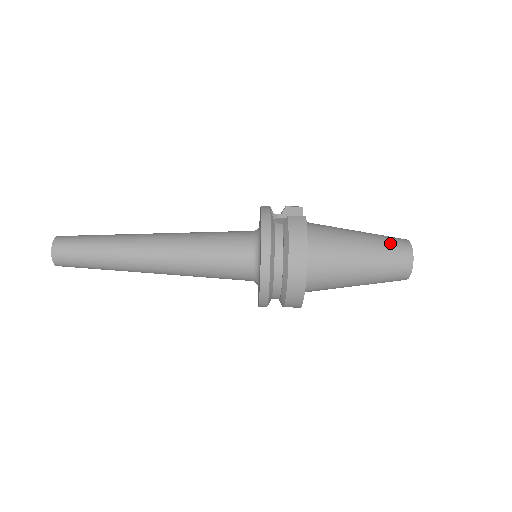
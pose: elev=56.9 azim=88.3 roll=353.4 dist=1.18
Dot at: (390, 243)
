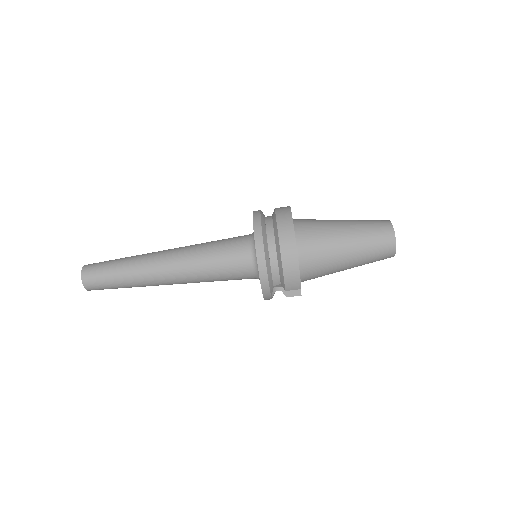
Dot at: (368, 220)
